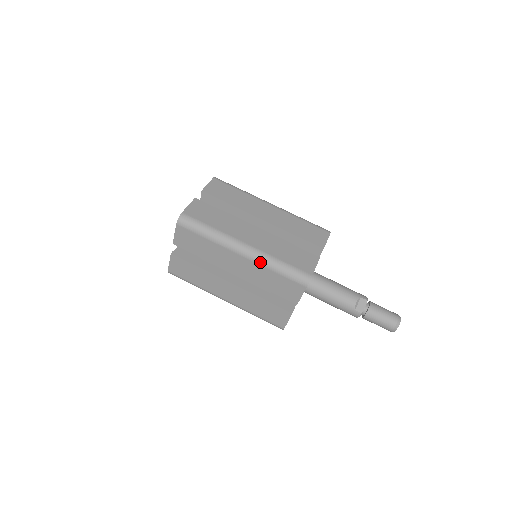
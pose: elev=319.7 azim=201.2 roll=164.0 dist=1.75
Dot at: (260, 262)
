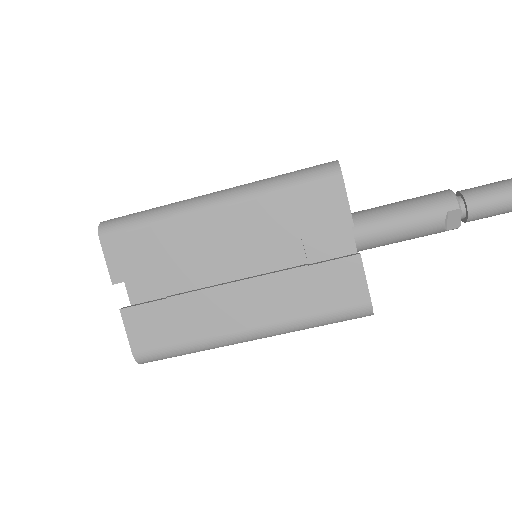
Dot at: occluded
